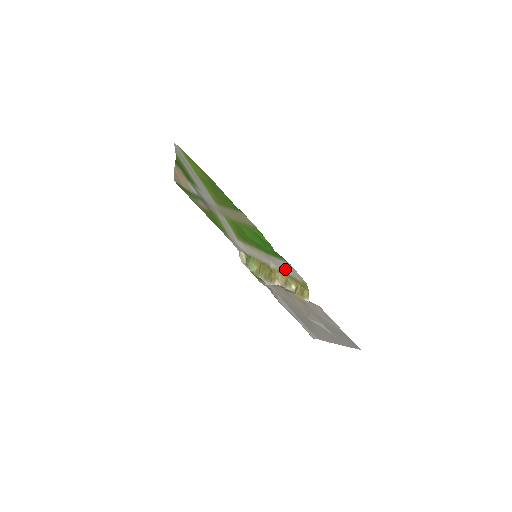
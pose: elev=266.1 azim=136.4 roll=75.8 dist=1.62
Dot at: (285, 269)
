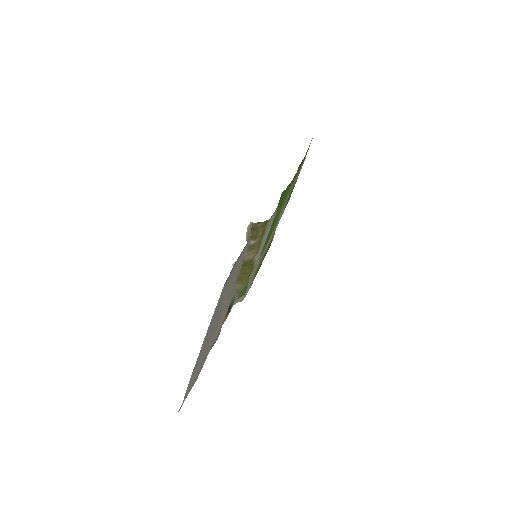
Dot at: (267, 231)
